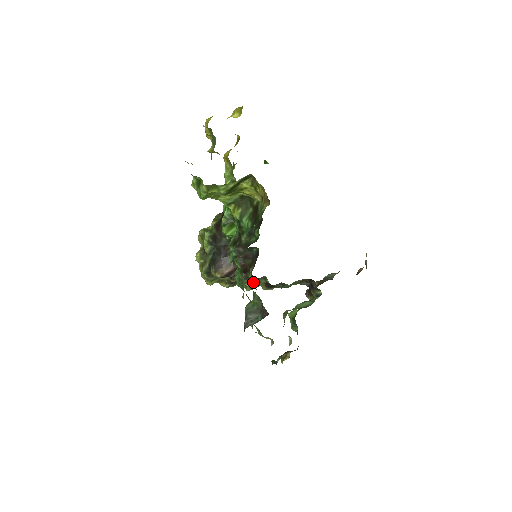
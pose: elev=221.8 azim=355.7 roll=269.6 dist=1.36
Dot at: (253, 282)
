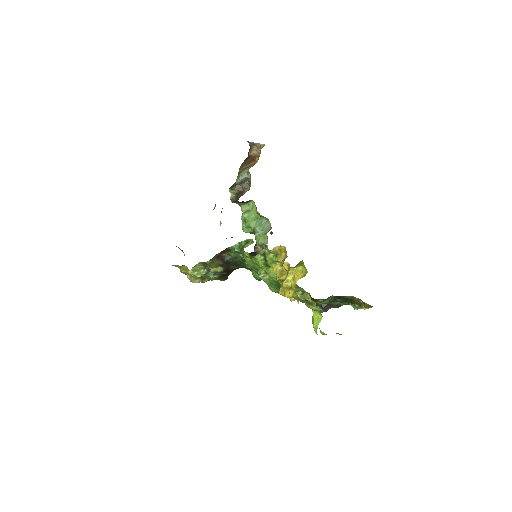
Dot at: occluded
